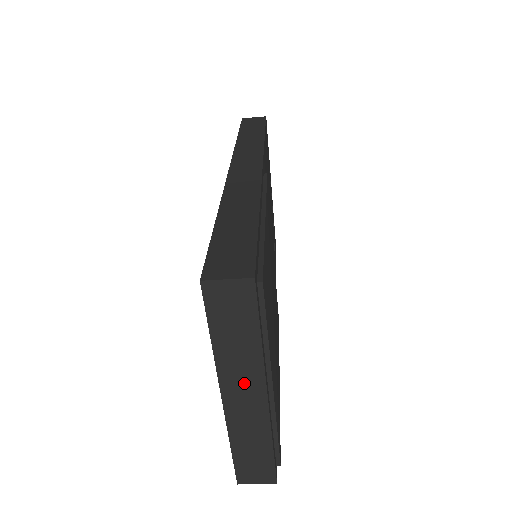
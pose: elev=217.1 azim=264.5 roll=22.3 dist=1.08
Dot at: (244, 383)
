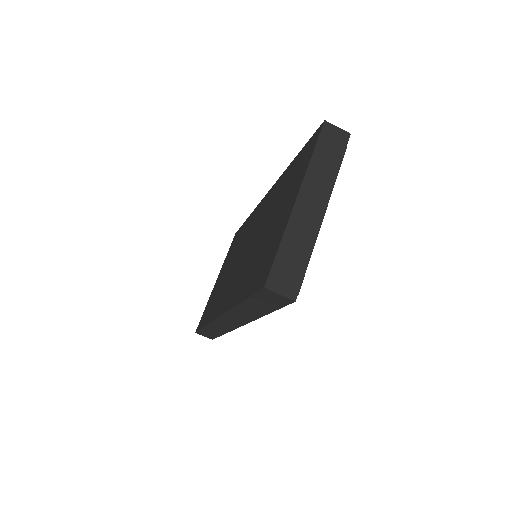
Dot at: (316, 192)
